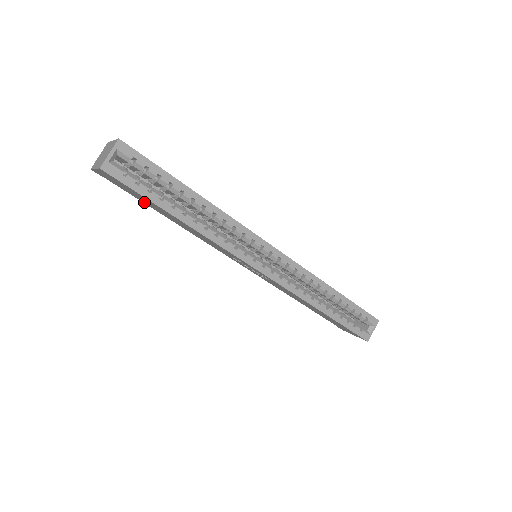
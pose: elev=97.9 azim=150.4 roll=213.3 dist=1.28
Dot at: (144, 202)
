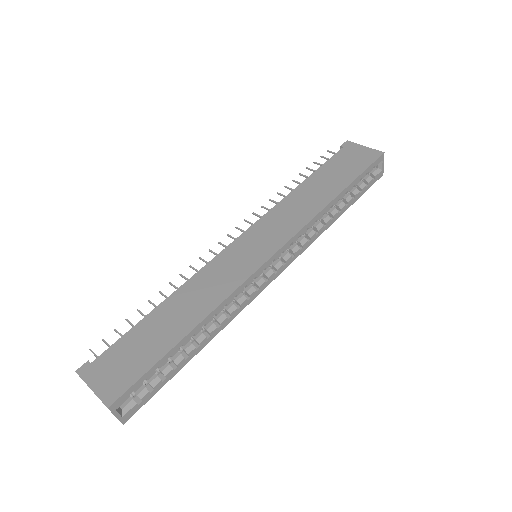
Dot at: occluded
